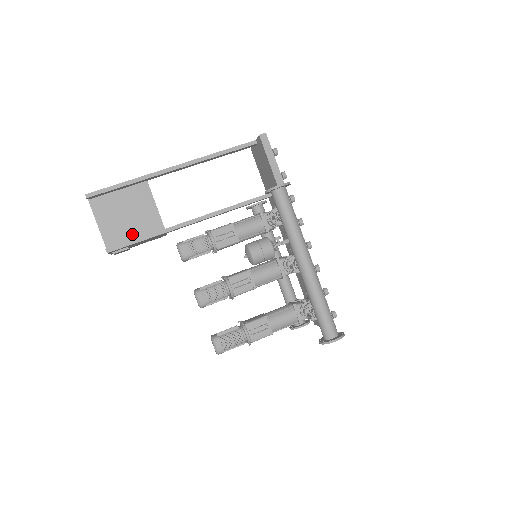
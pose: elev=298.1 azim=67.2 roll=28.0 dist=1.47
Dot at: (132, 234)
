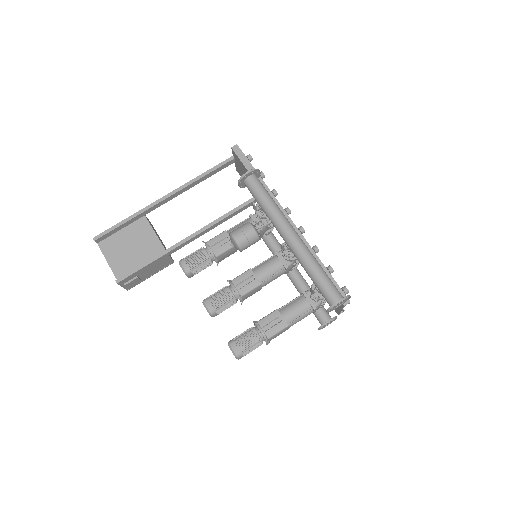
Dot at: (138, 263)
